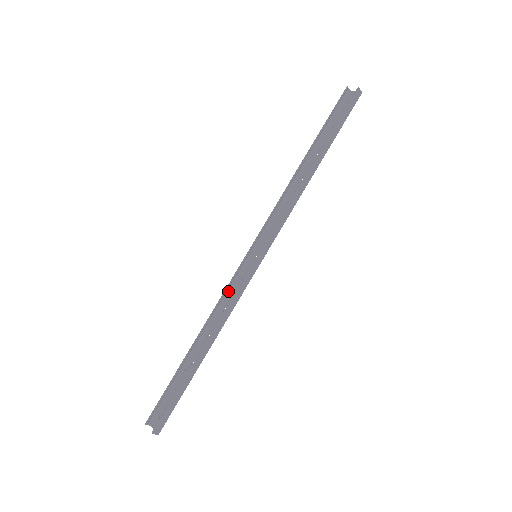
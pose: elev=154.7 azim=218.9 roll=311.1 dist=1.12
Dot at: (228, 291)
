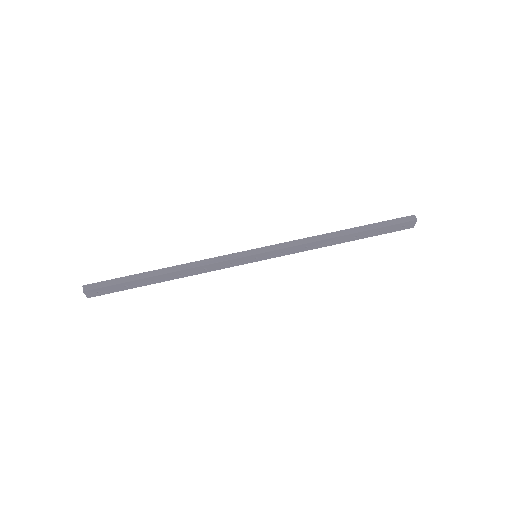
Dot at: (219, 266)
